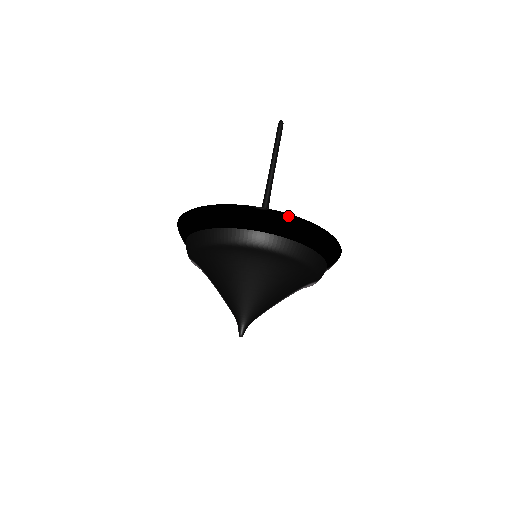
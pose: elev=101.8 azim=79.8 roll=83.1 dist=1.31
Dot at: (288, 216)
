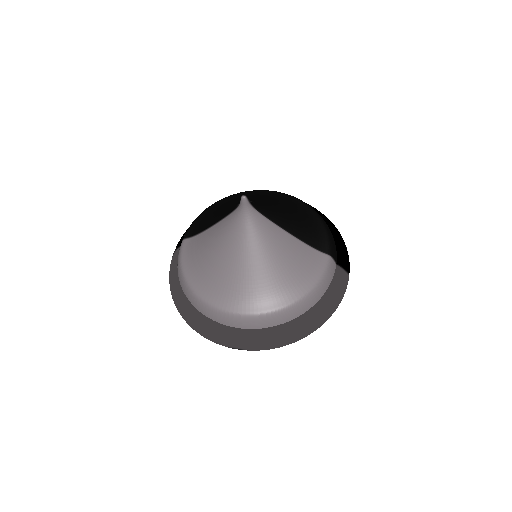
Dot at: occluded
